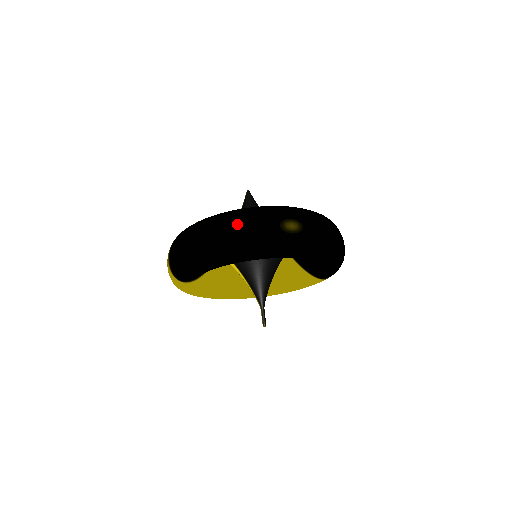
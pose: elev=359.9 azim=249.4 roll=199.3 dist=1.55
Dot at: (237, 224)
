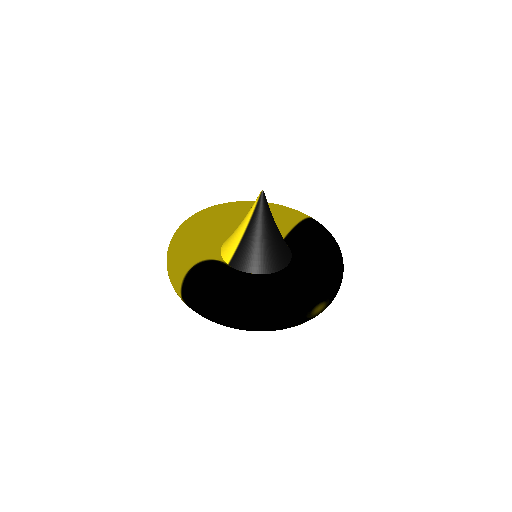
Dot at: (275, 317)
